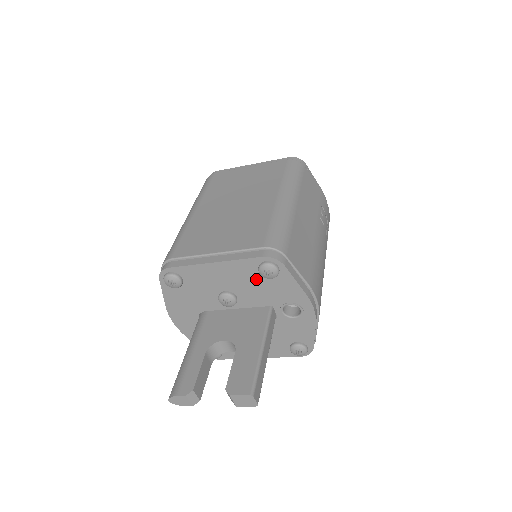
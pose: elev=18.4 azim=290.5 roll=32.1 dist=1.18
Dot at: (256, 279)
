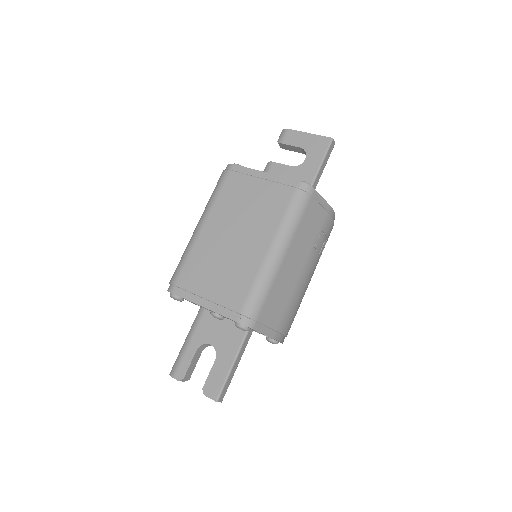
Dot at: occluded
